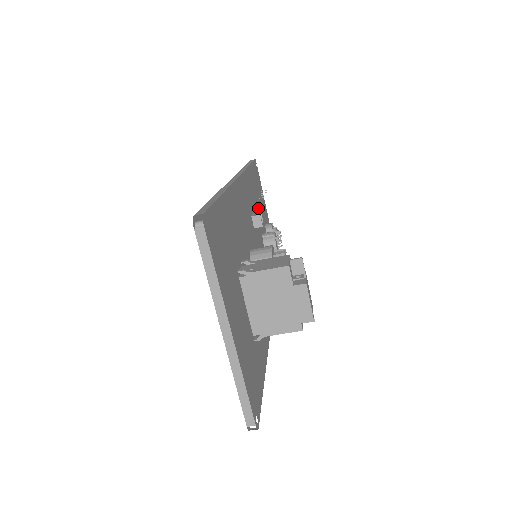
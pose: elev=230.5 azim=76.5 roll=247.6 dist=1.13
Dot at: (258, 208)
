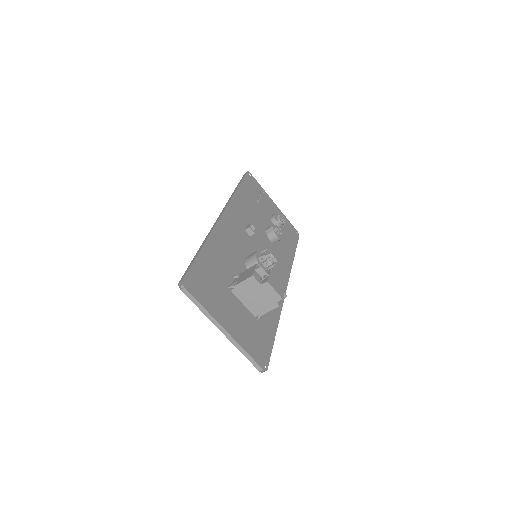
Dot at: (256, 213)
